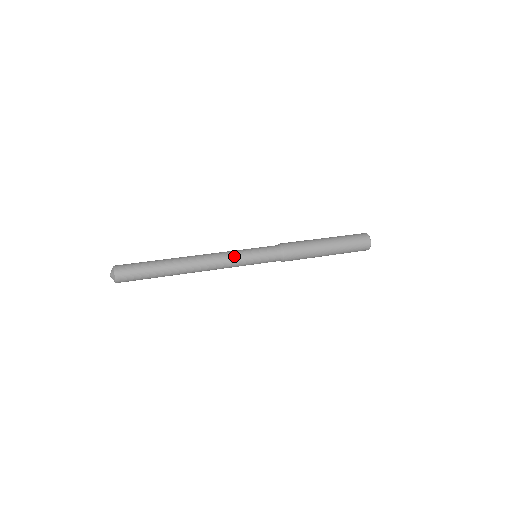
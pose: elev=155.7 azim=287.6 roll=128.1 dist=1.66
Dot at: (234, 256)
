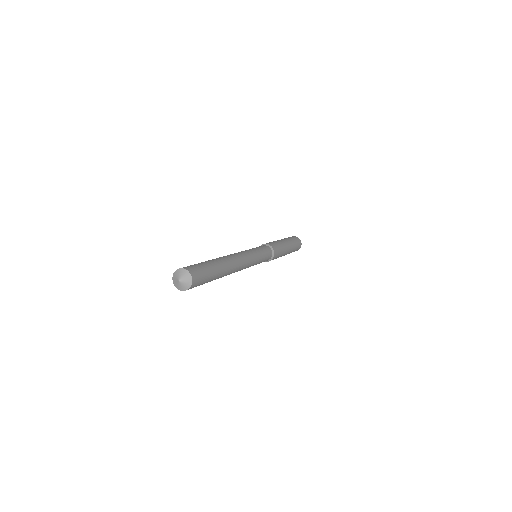
Dot at: occluded
